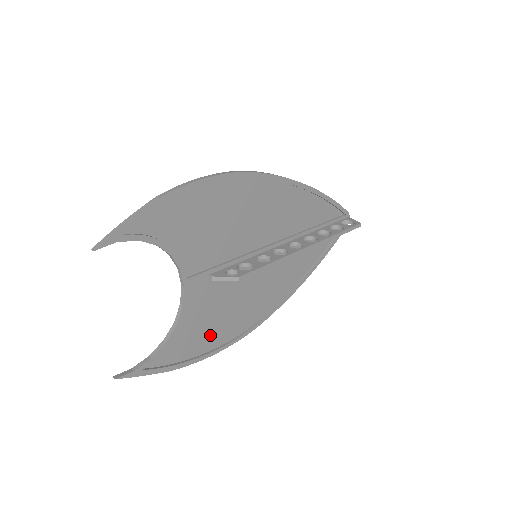
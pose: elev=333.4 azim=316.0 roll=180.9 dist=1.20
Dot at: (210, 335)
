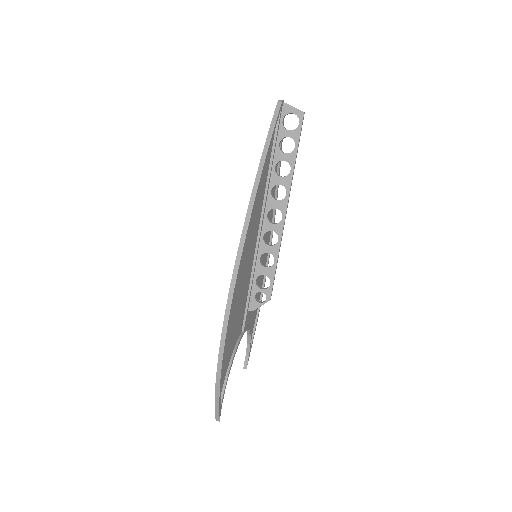
Dot at: occluded
